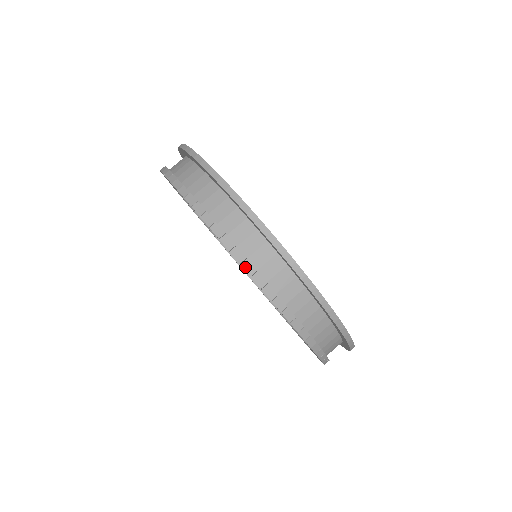
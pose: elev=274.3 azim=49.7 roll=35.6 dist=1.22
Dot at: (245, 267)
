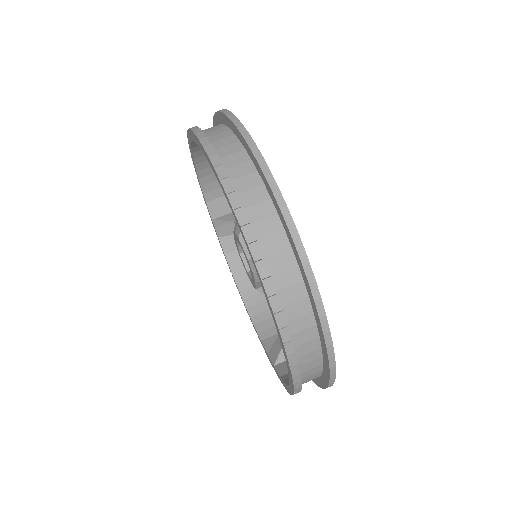
Dot at: (245, 232)
